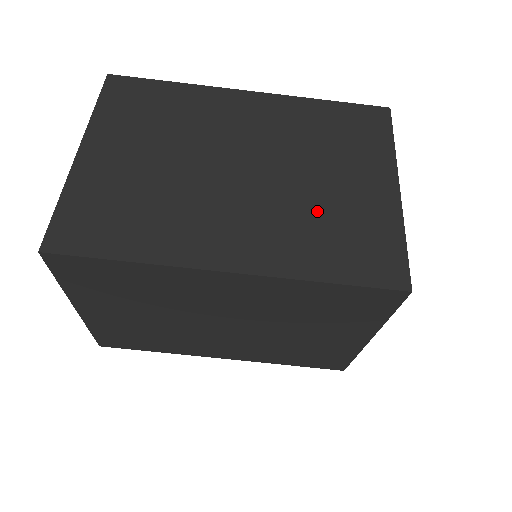
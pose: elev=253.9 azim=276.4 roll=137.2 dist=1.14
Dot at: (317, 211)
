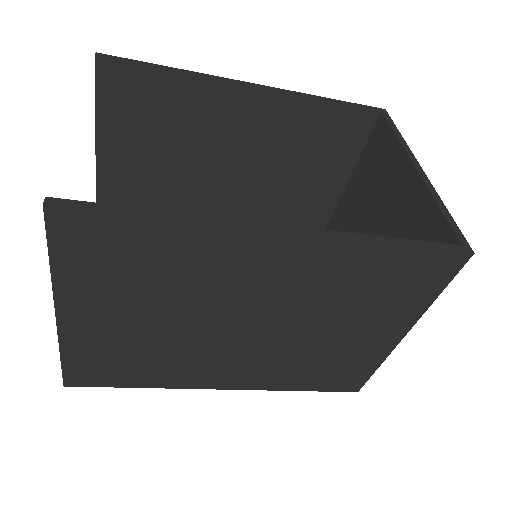
Dot at: (312, 355)
